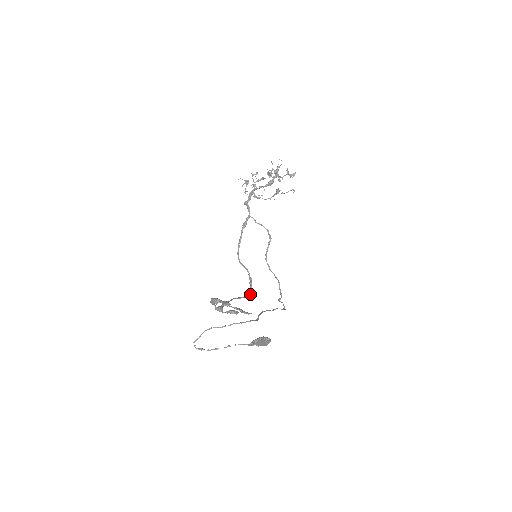
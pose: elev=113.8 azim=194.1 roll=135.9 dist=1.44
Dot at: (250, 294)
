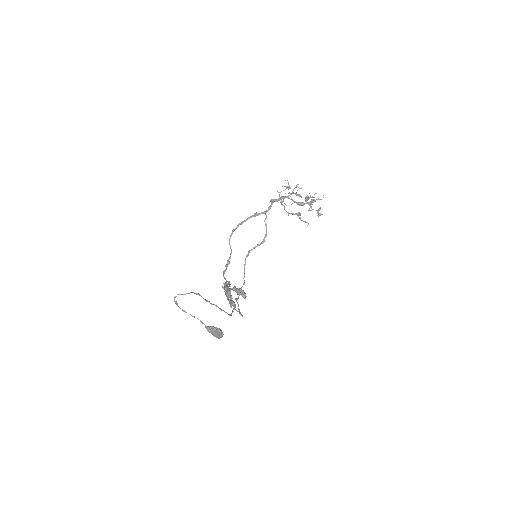
Dot at: occluded
